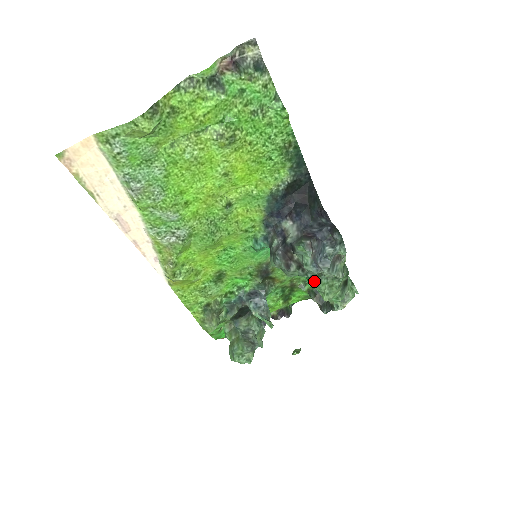
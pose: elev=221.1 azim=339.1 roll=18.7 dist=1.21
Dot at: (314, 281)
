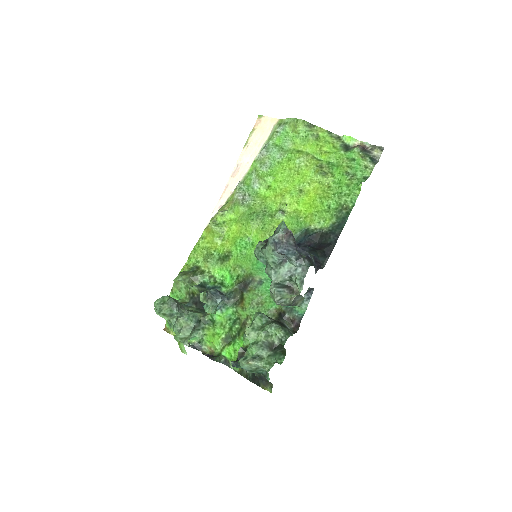
Dot at: (259, 312)
